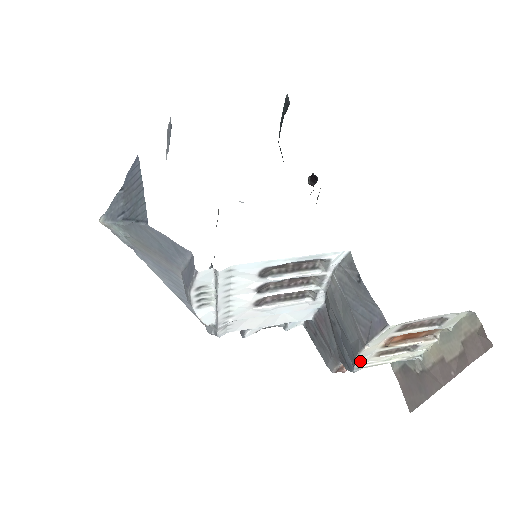
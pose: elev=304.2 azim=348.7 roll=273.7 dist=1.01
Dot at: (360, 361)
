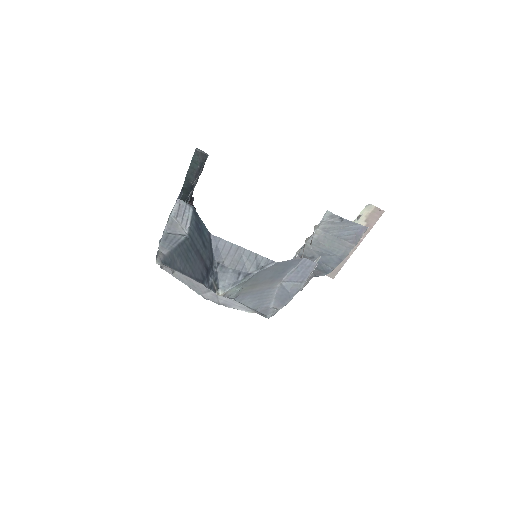
Dot at: (340, 262)
